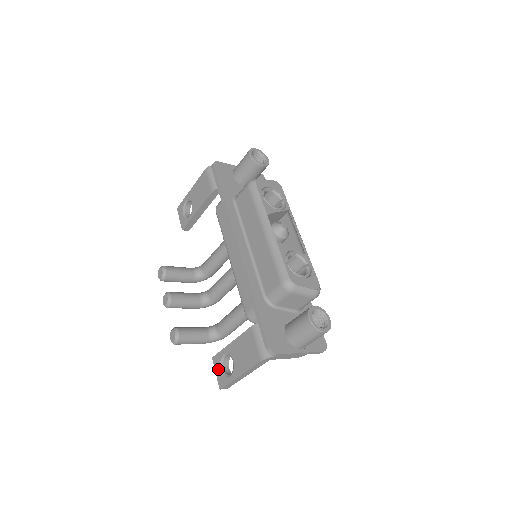
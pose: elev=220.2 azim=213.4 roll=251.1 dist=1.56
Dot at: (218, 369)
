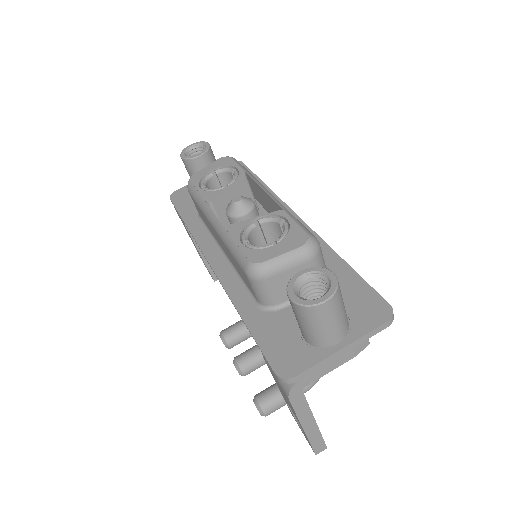
Dot at: (299, 427)
